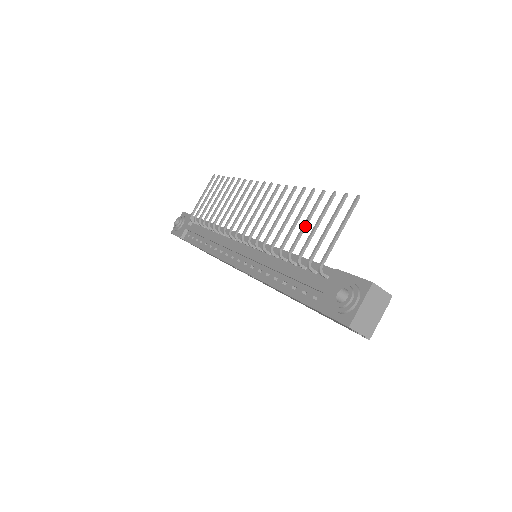
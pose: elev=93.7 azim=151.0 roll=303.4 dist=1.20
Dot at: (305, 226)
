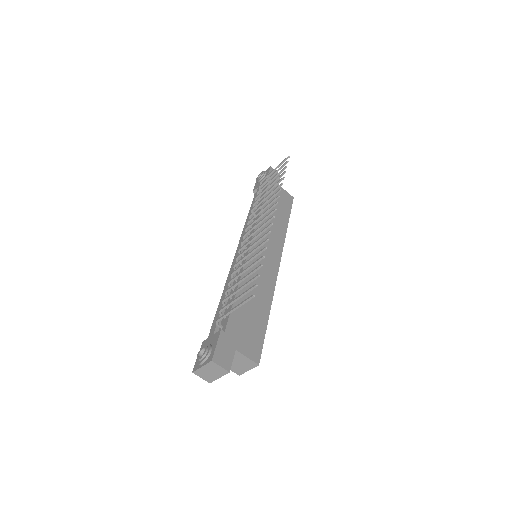
Dot at: (241, 281)
